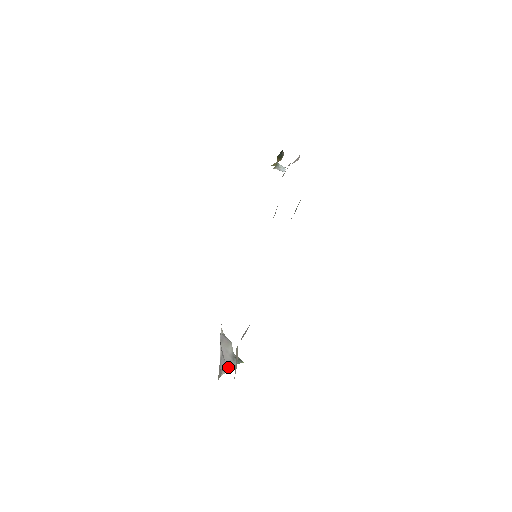
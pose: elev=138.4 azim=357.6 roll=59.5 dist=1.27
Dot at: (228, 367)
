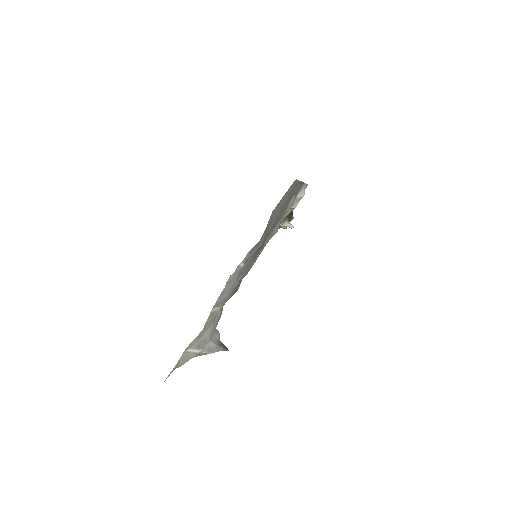
Dot at: (211, 349)
